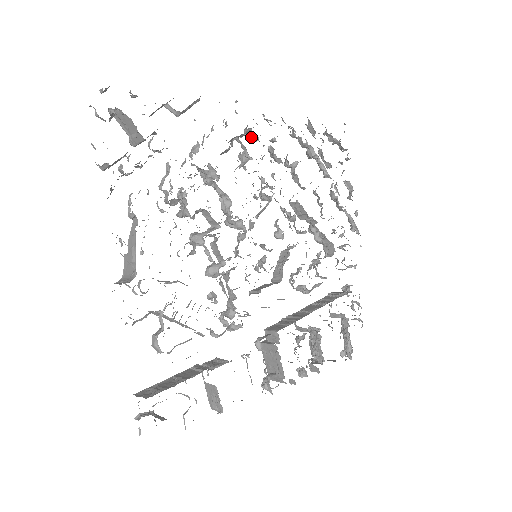
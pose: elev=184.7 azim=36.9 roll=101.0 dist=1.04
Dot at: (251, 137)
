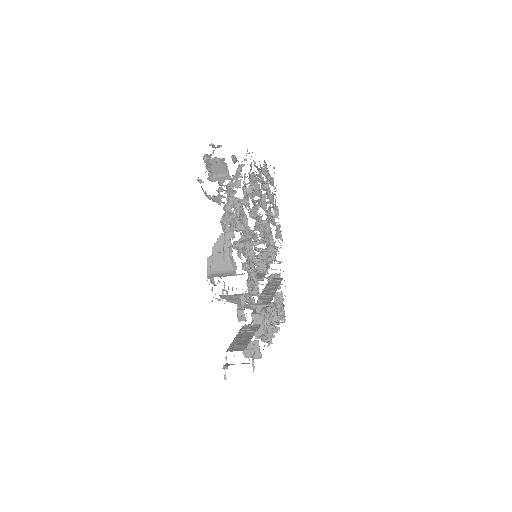
Dot at: (251, 177)
